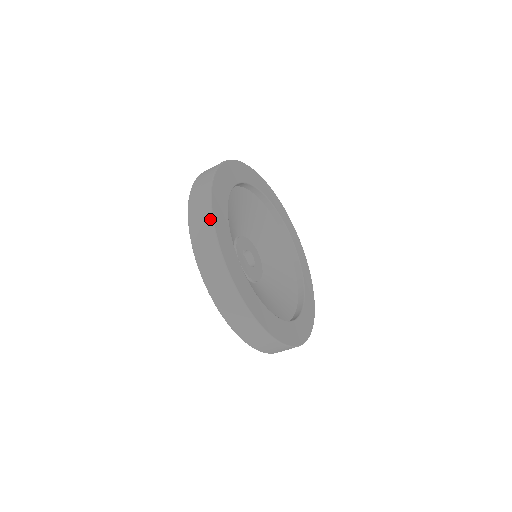
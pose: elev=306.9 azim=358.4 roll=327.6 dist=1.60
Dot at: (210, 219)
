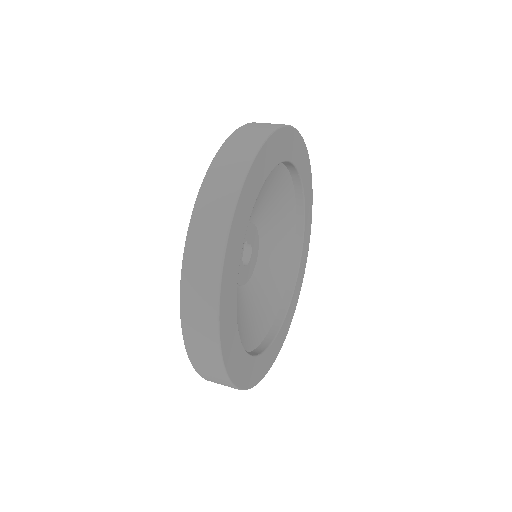
Dot at: (241, 176)
